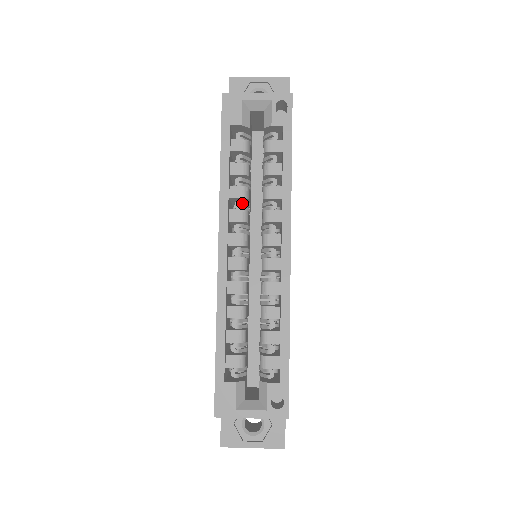
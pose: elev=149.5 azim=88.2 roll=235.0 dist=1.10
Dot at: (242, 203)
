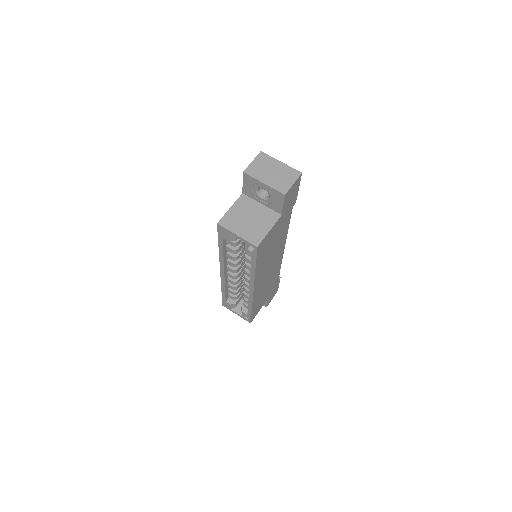
Dot at: occluded
